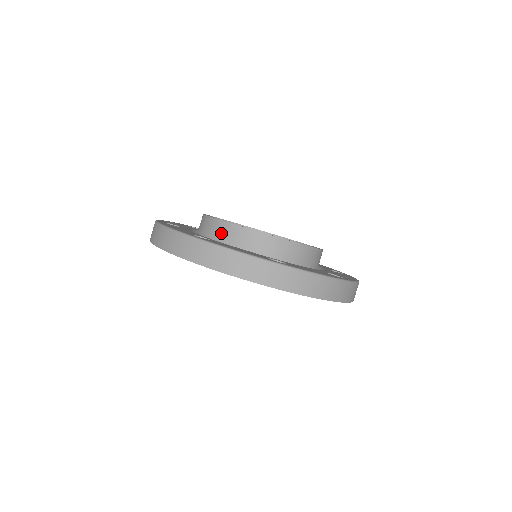
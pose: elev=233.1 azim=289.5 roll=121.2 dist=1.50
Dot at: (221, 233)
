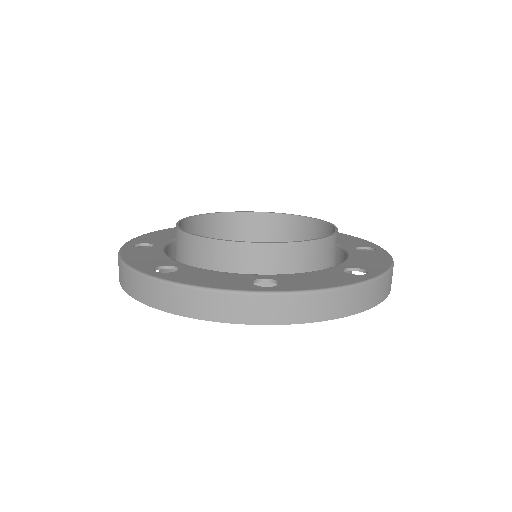
Dot at: (194, 251)
